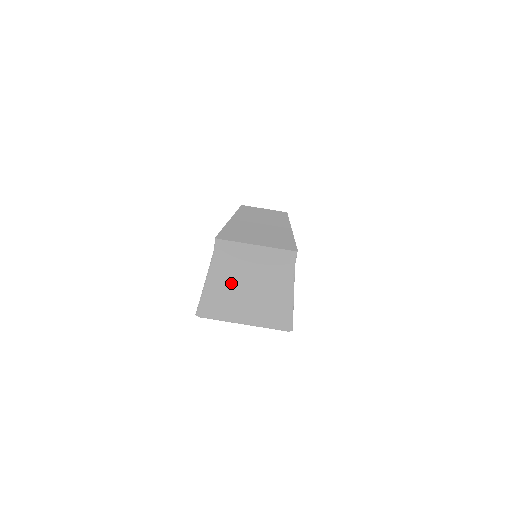
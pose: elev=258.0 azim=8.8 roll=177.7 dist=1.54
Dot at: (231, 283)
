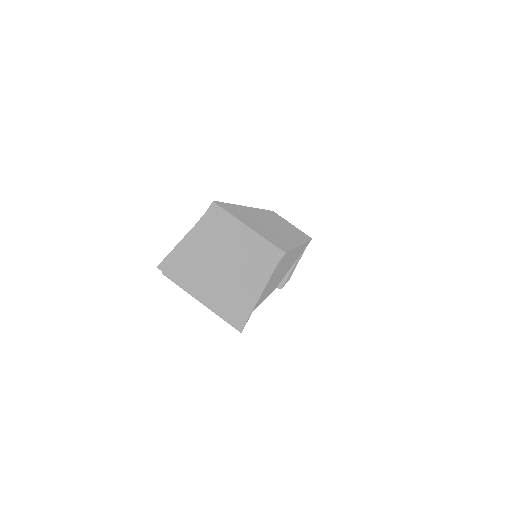
Dot at: (206, 252)
